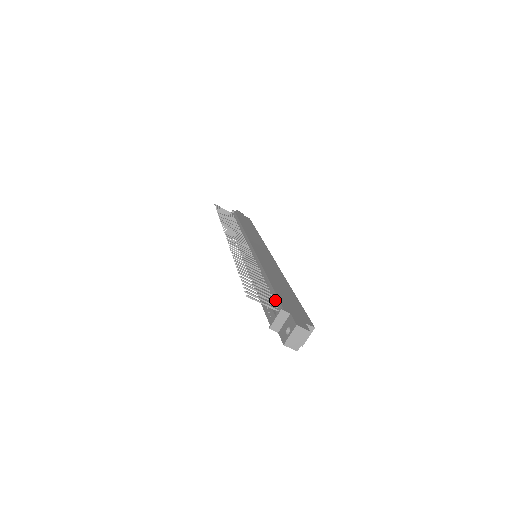
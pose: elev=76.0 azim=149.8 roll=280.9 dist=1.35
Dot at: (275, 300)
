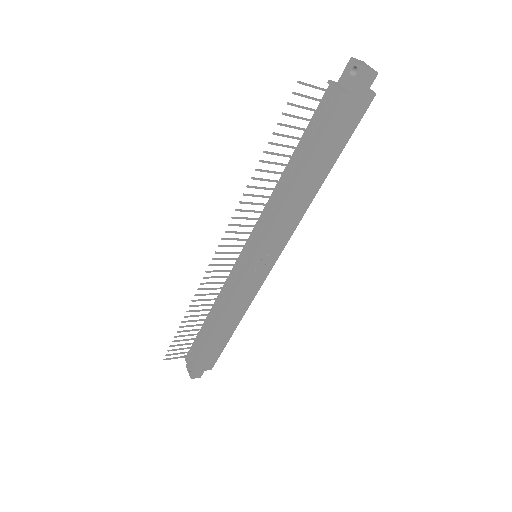
Dot at: (316, 114)
